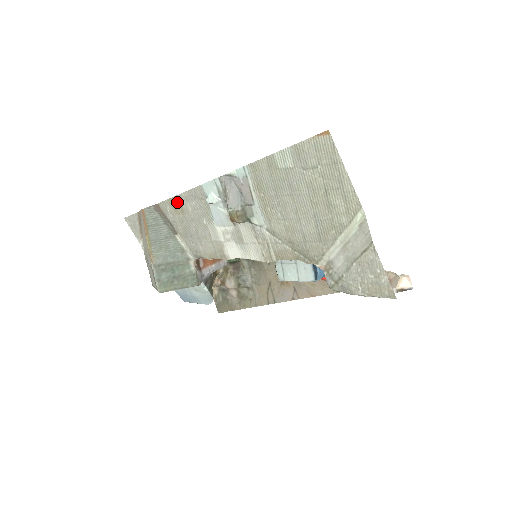
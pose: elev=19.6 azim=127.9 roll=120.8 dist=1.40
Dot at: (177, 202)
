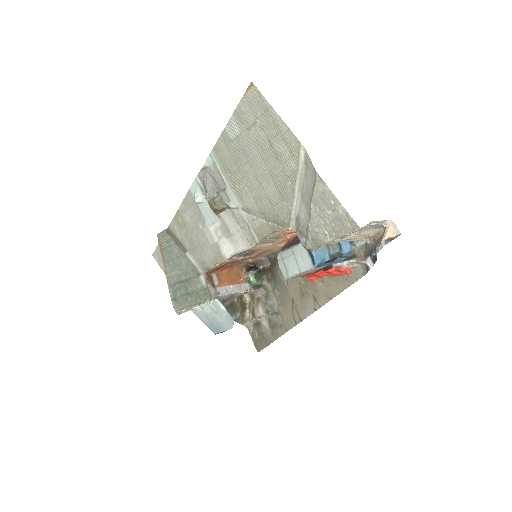
Dot at: (179, 217)
